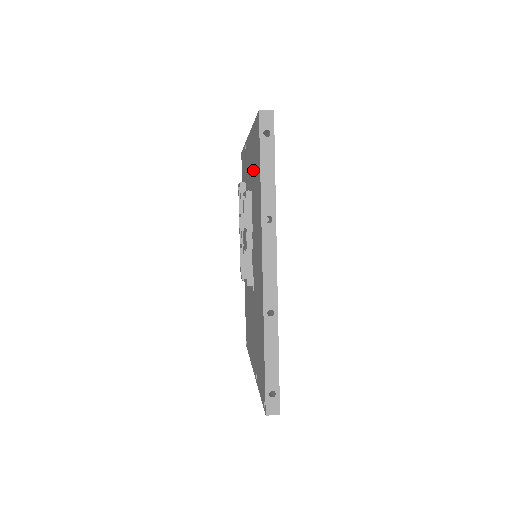
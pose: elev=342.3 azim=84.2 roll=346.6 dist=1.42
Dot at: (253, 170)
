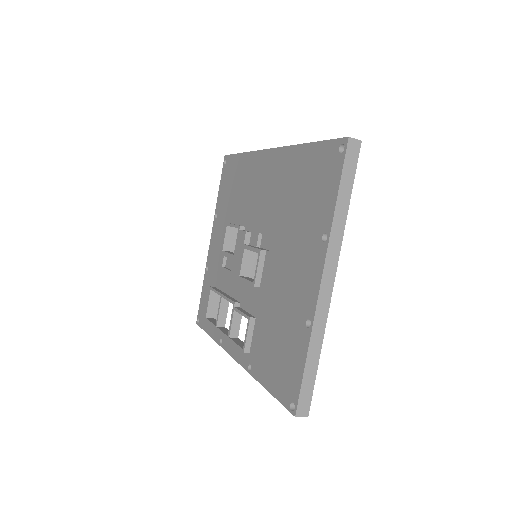
Dot at: (229, 202)
